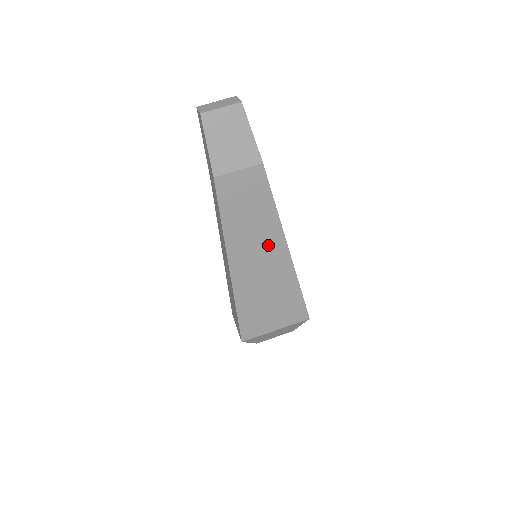
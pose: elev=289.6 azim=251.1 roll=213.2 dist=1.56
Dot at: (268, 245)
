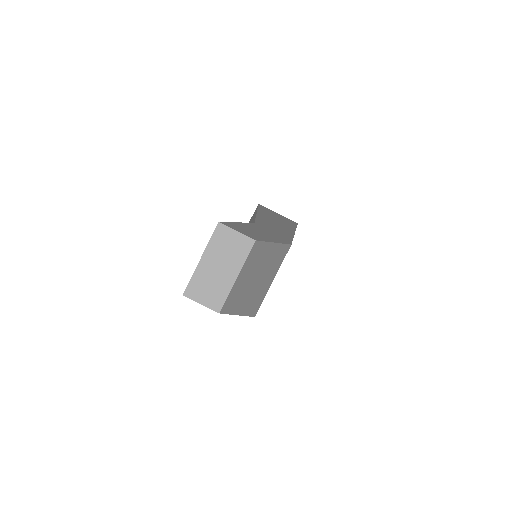
Dot at: occluded
